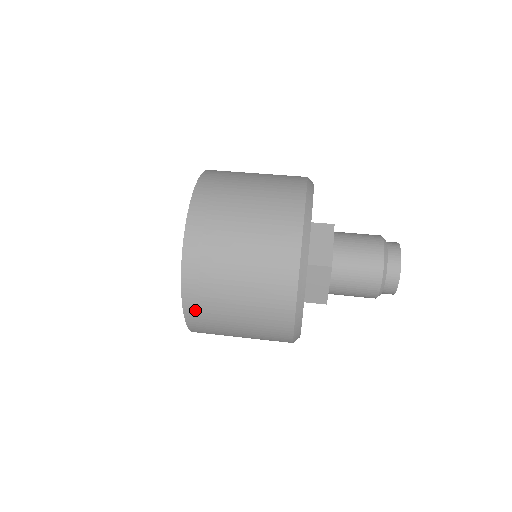
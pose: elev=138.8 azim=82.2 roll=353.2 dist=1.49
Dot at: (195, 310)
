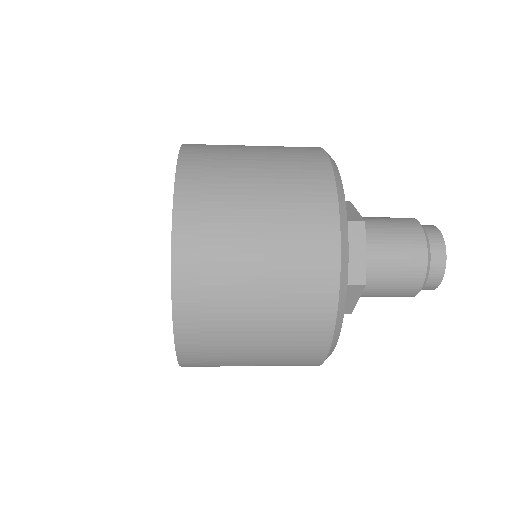
Dot at: (197, 150)
